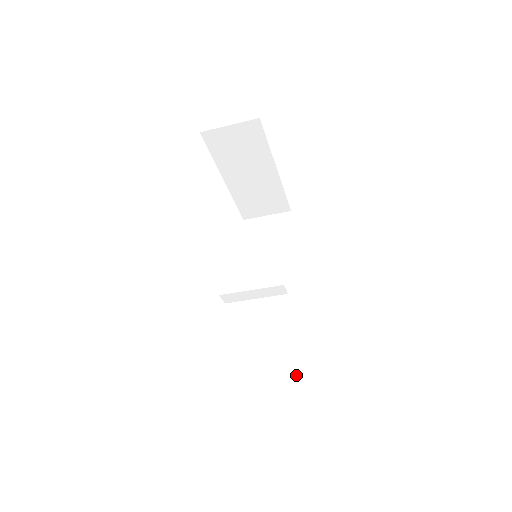
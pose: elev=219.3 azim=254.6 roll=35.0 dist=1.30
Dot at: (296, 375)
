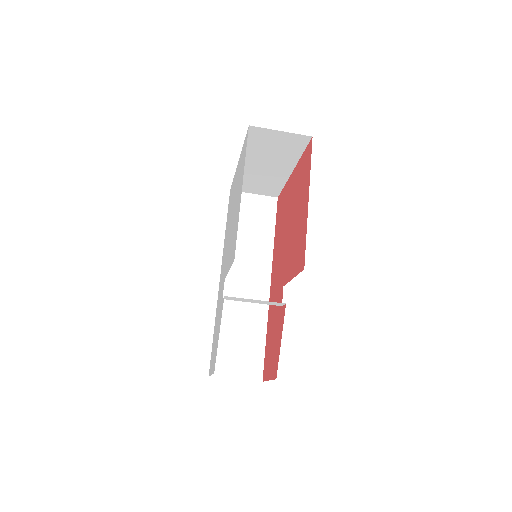
Dot at: (255, 361)
